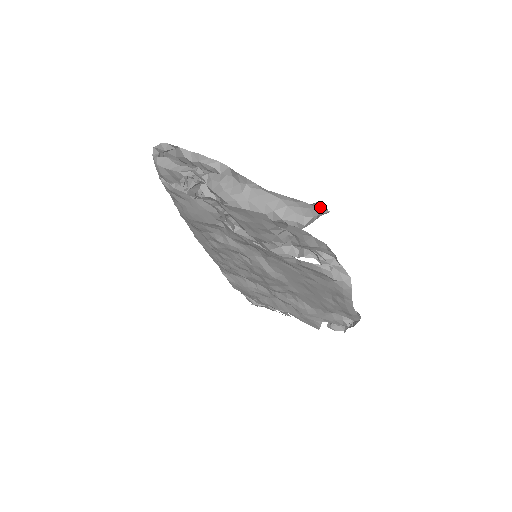
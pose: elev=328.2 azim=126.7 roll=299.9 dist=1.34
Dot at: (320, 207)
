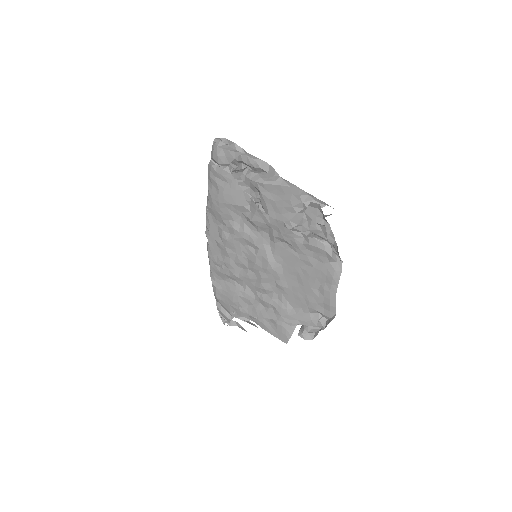
Dot at: occluded
